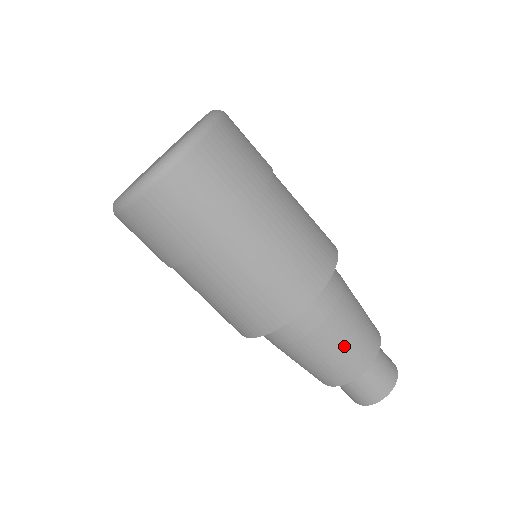
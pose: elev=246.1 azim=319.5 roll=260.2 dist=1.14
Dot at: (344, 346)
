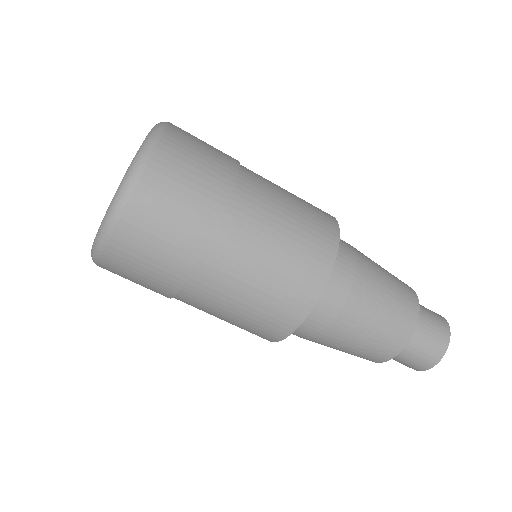
Dot at: (384, 306)
